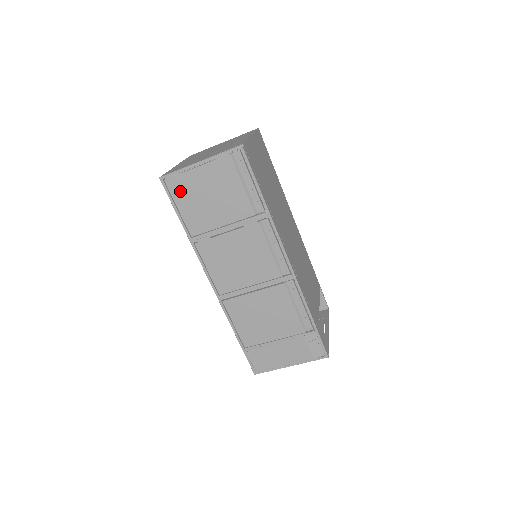
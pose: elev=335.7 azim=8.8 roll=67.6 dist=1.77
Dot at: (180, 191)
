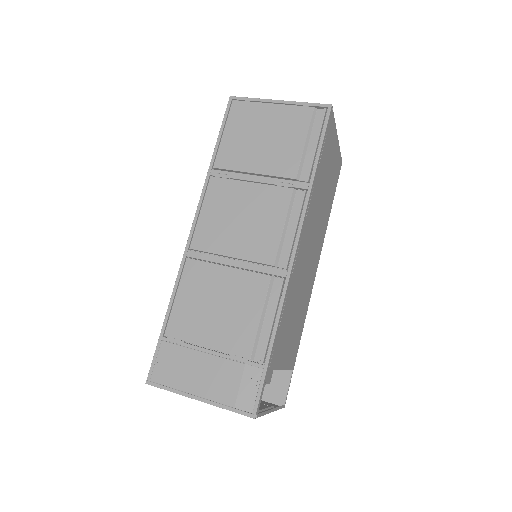
Dot at: (239, 117)
